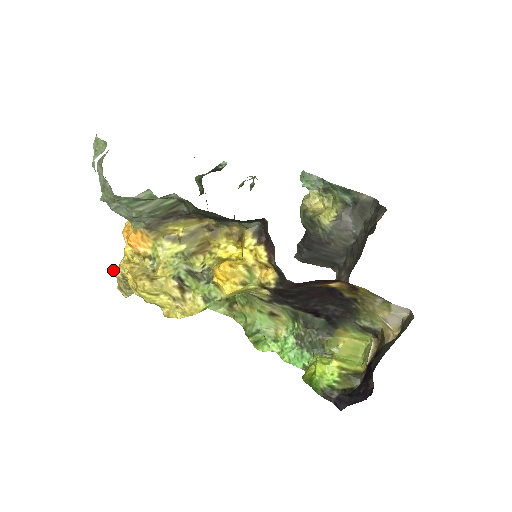
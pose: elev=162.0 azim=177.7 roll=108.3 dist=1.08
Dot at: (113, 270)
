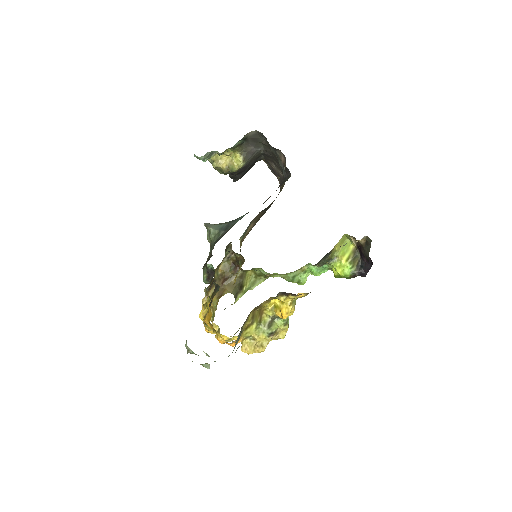
Dot at: occluded
